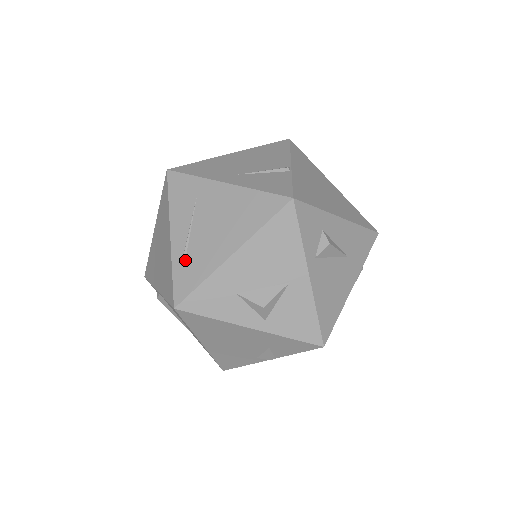
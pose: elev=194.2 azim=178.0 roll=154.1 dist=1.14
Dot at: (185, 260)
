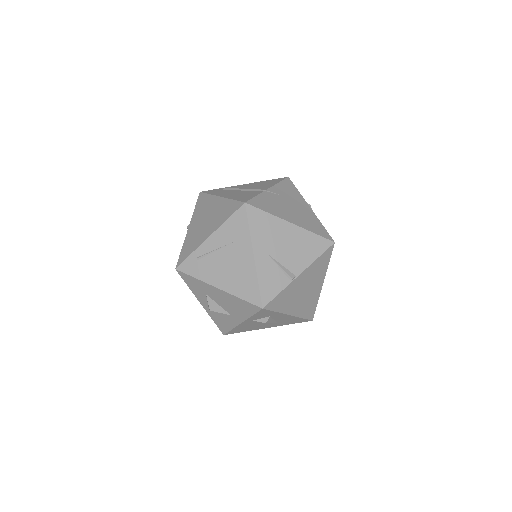
Dot at: (201, 258)
